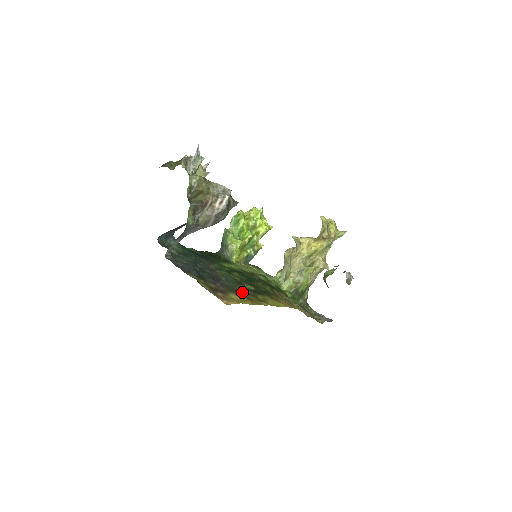
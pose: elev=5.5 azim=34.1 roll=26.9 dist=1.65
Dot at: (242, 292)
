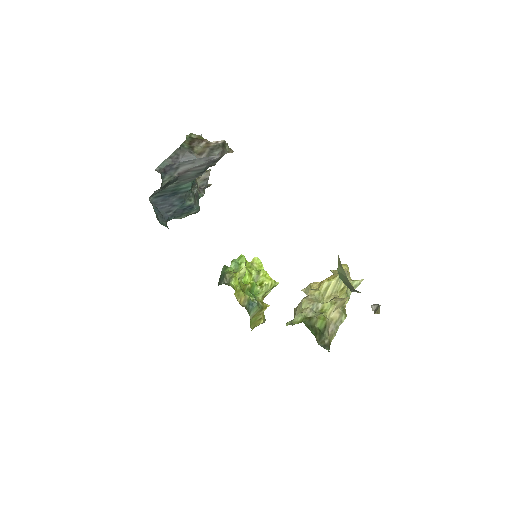
Dot at: occluded
